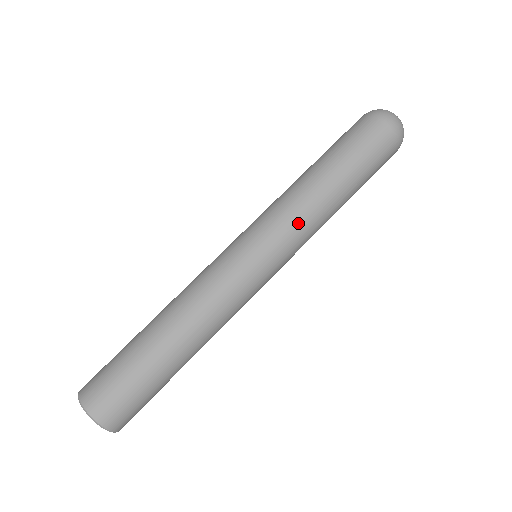
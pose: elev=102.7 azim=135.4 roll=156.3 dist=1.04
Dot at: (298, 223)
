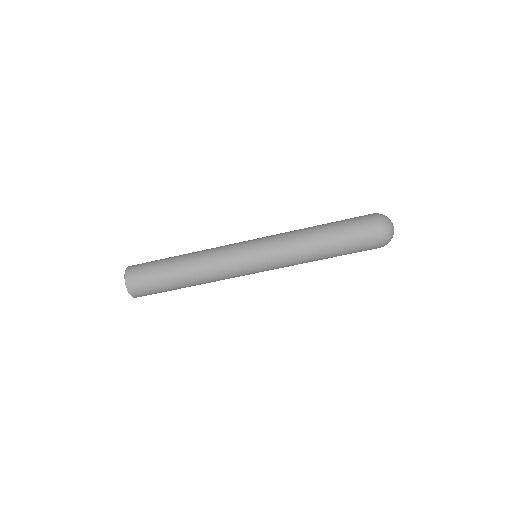
Dot at: occluded
